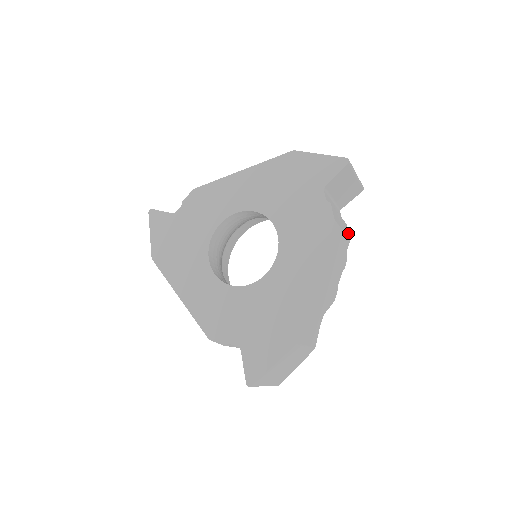
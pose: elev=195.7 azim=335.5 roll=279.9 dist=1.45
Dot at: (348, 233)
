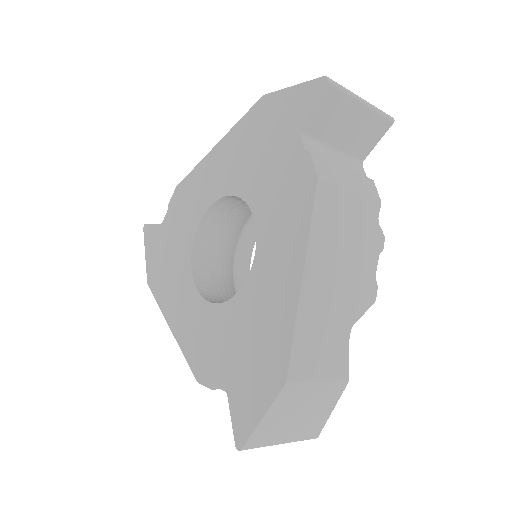
Dot at: (375, 193)
